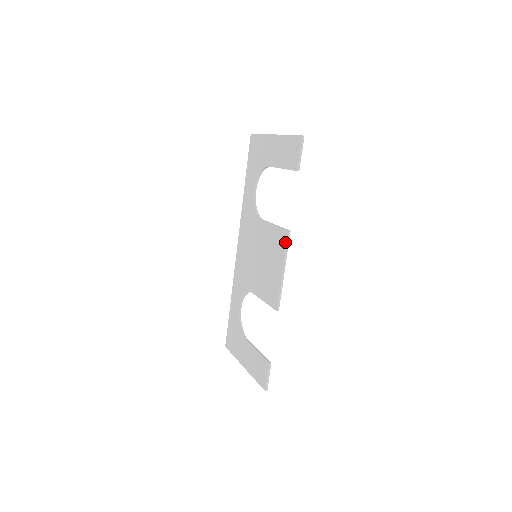
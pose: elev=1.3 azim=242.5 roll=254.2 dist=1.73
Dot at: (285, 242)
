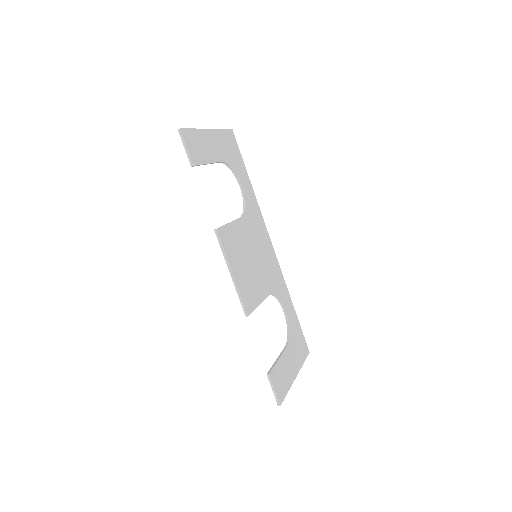
Dot at: (219, 242)
